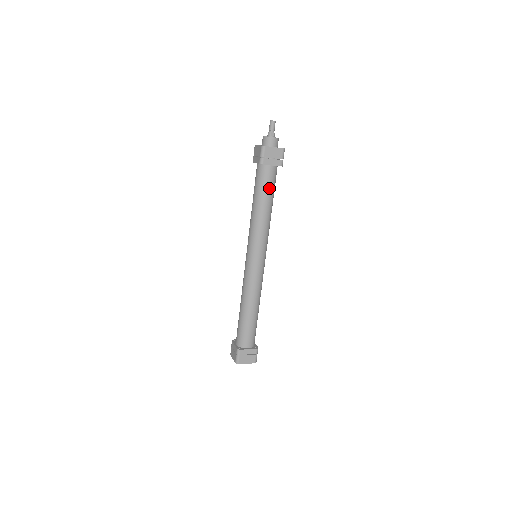
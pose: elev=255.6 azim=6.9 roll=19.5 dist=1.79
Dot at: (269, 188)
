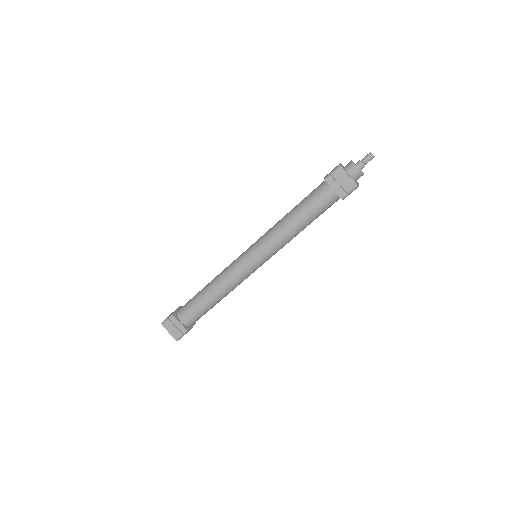
Dot at: (314, 207)
